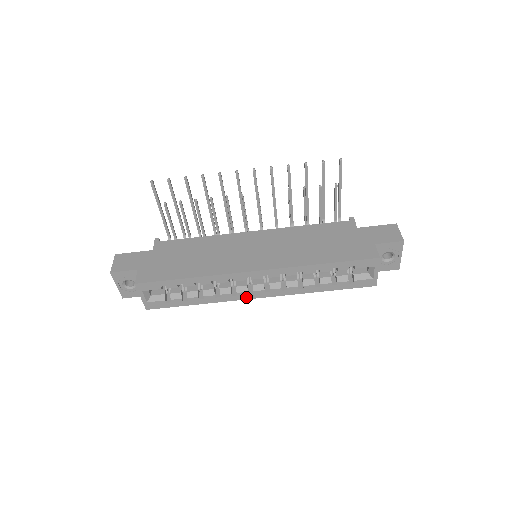
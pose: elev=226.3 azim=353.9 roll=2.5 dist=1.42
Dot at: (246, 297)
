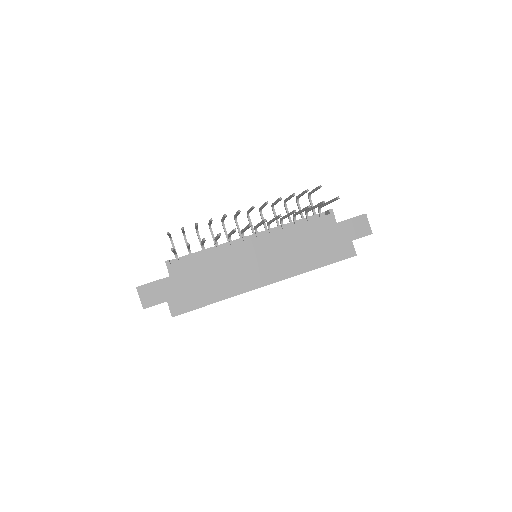
Dot at: occluded
